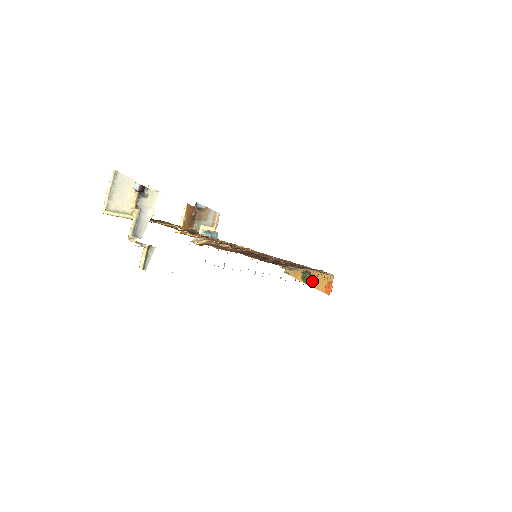
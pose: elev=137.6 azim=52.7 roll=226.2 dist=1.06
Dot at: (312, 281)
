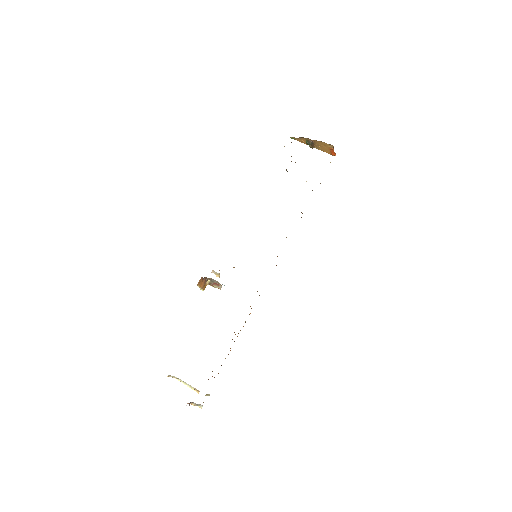
Dot at: (317, 146)
